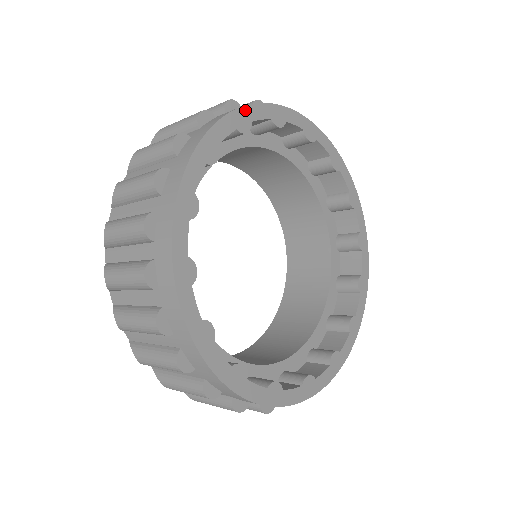
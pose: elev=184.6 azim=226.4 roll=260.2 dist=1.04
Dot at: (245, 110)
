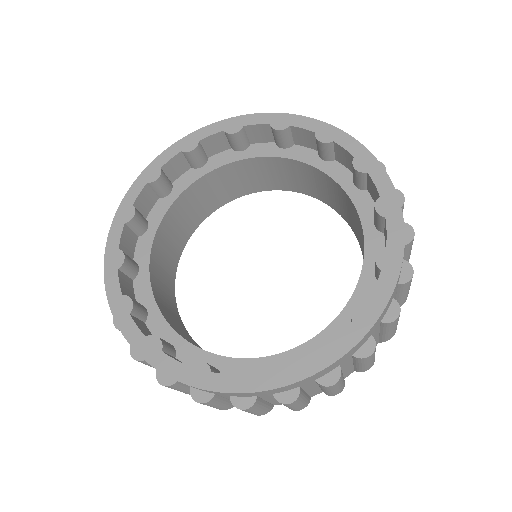
Dot at: (152, 165)
